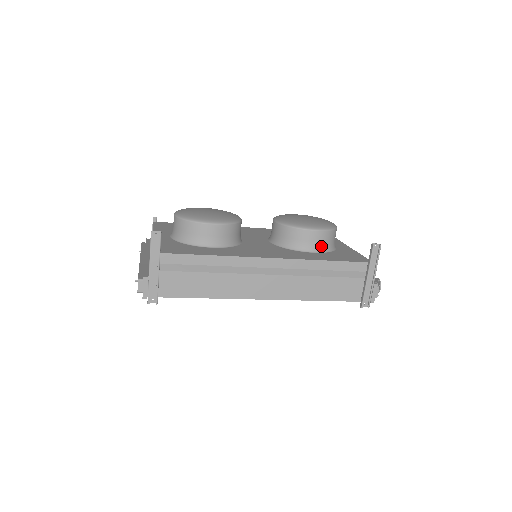
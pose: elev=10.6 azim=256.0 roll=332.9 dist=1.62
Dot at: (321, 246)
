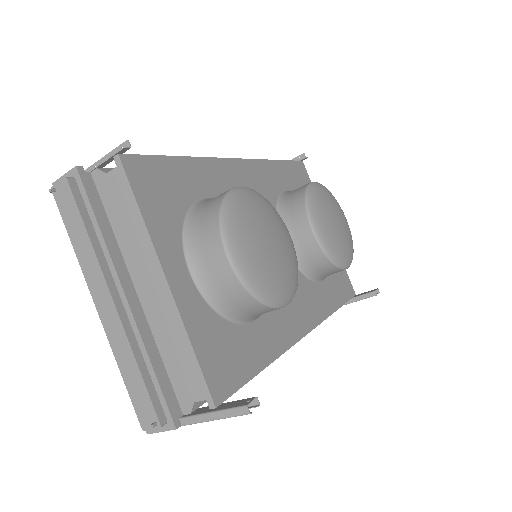
Dot at: occluded
